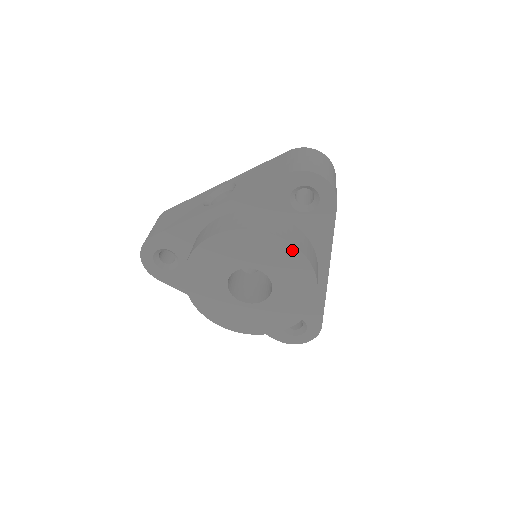
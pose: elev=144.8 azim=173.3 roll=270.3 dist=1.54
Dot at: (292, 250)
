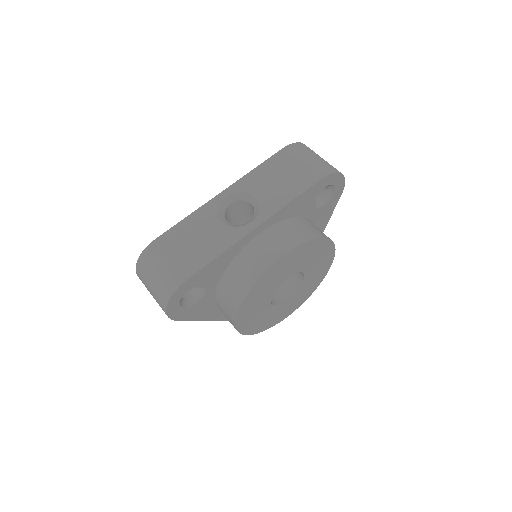
Dot at: (329, 245)
